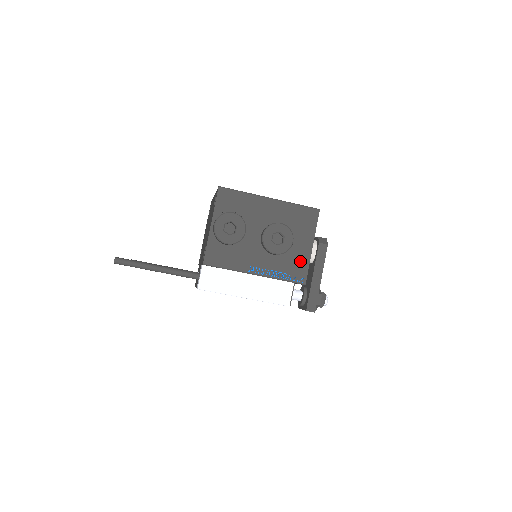
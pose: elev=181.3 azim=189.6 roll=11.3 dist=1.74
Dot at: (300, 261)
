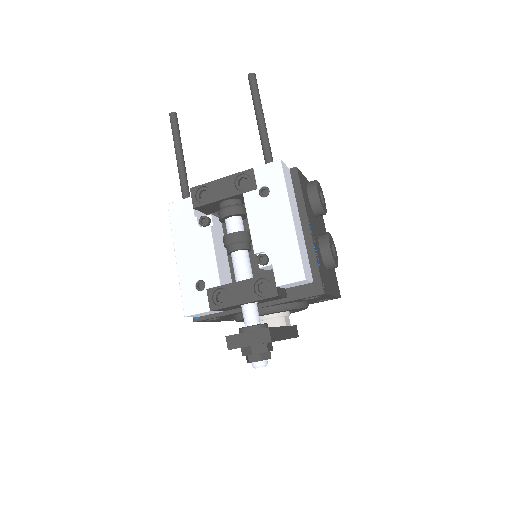
Dot at: (327, 283)
